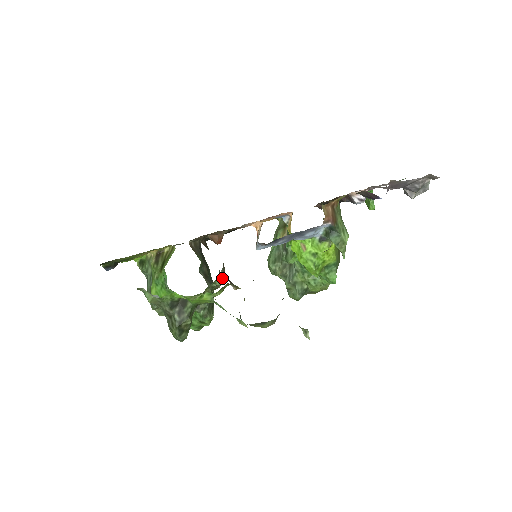
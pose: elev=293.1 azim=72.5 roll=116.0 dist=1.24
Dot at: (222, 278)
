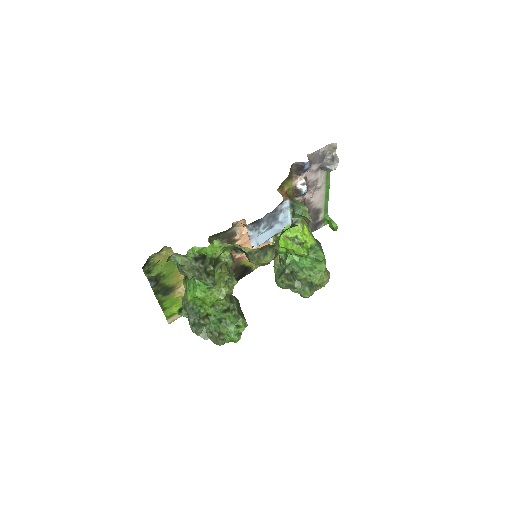
Dot at: (231, 256)
